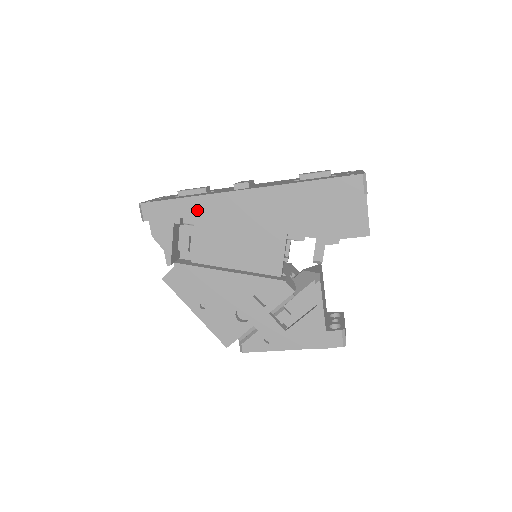
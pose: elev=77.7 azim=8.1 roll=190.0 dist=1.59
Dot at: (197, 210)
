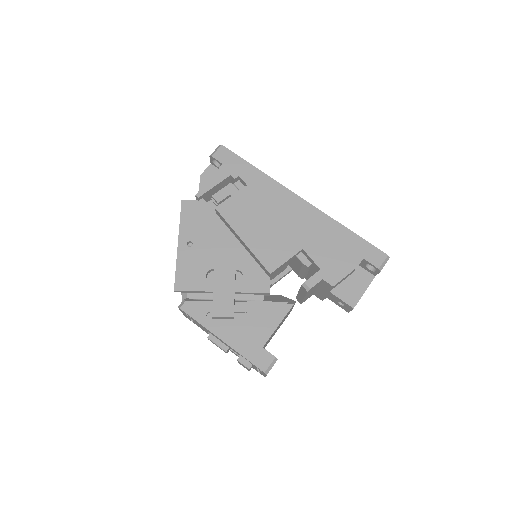
Dot at: (256, 181)
